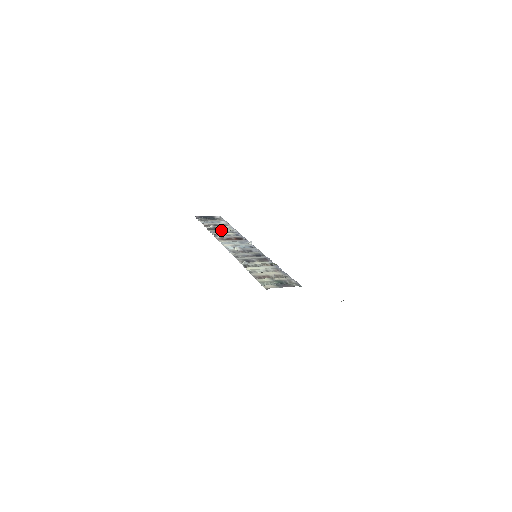
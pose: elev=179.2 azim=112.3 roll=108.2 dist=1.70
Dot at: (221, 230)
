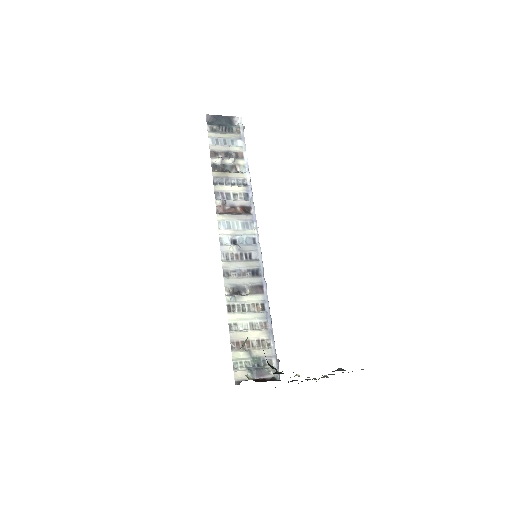
Dot at: (229, 175)
